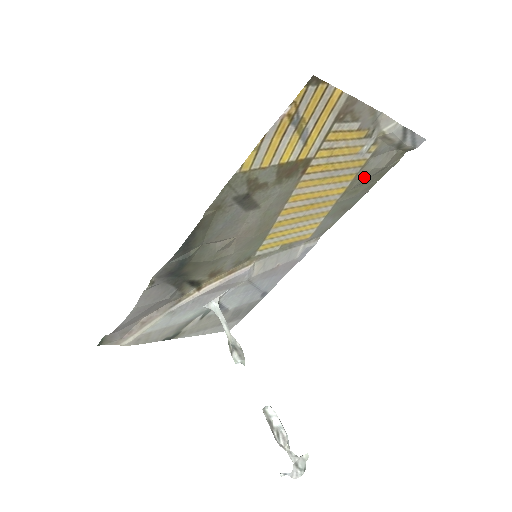
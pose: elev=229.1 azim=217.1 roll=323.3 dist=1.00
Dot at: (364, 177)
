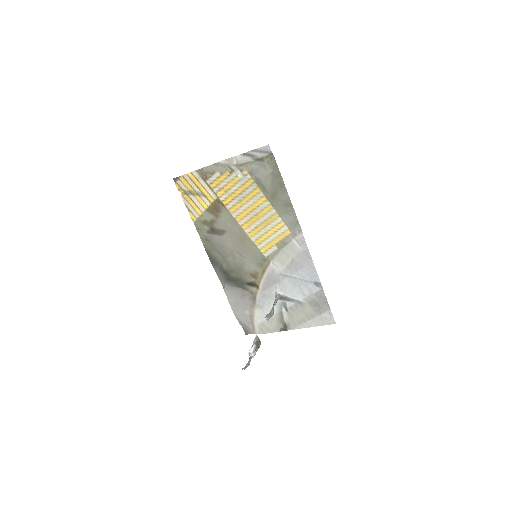
Dot at: (265, 185)
